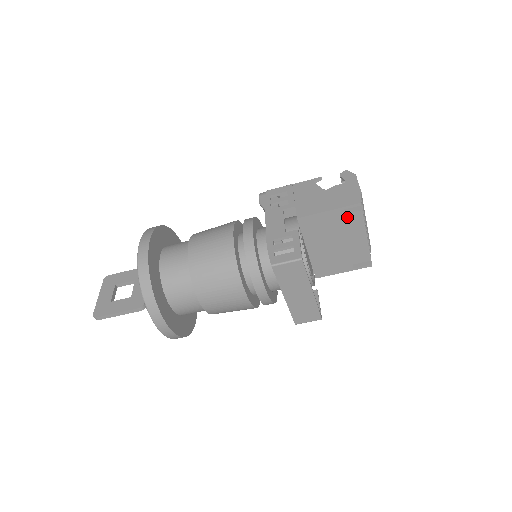
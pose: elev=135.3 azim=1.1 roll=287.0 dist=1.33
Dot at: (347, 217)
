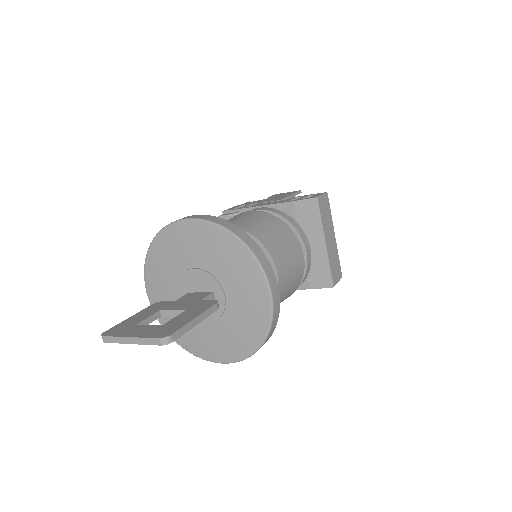
Dot at: occluded
